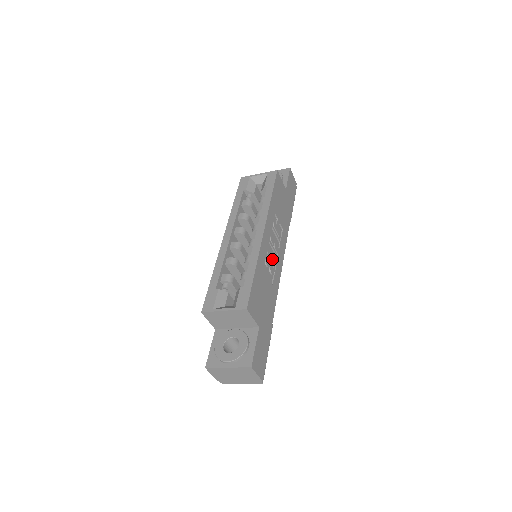
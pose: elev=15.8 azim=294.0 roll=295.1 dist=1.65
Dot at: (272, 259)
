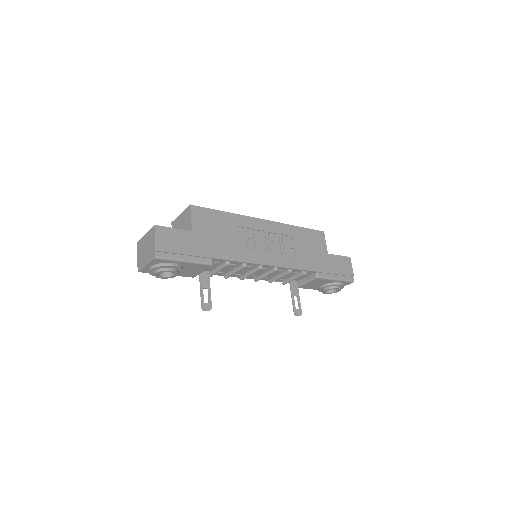
Dot at: (258, 242)
